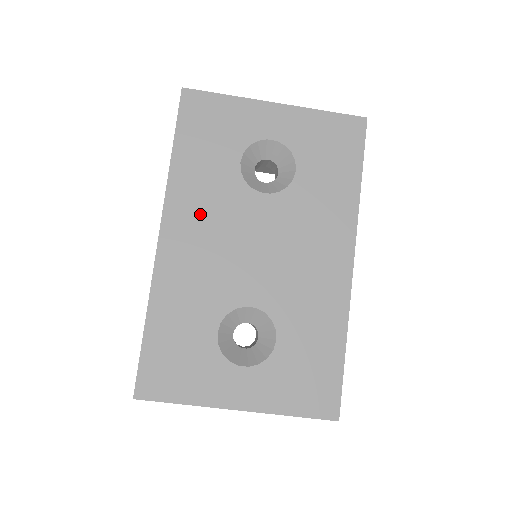
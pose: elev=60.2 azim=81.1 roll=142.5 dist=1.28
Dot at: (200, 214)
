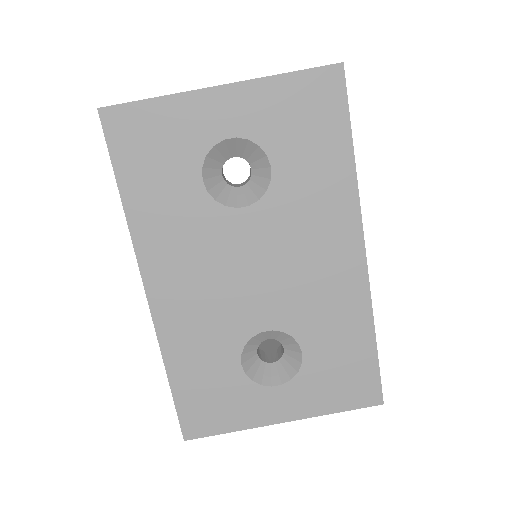
Dot at: (179, 255)
